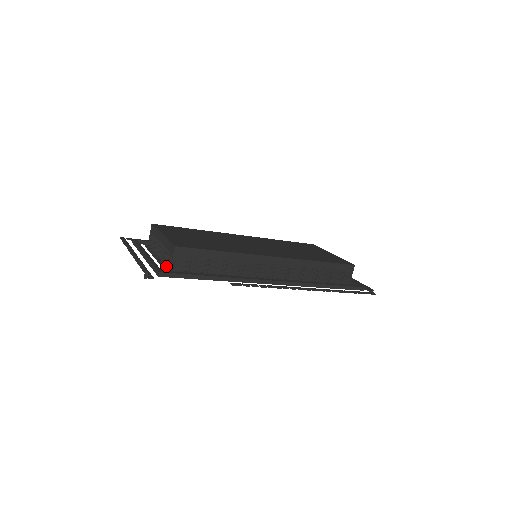
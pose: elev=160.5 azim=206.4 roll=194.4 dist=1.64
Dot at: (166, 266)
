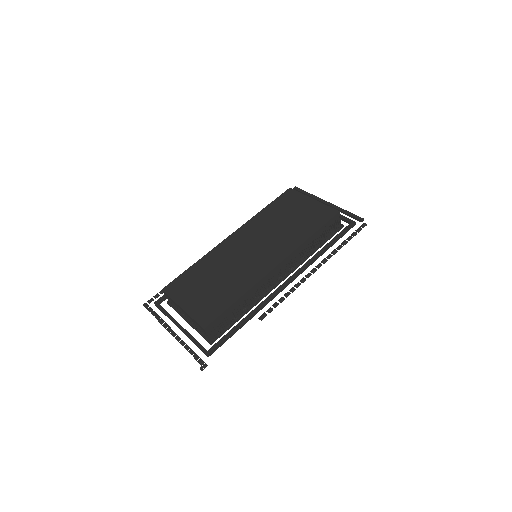
Dot at: (204, 336)
